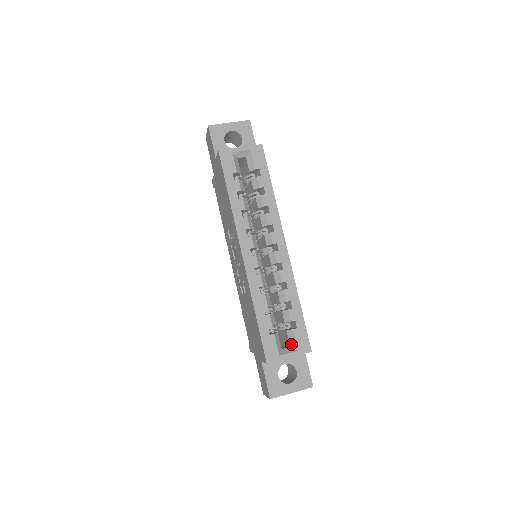
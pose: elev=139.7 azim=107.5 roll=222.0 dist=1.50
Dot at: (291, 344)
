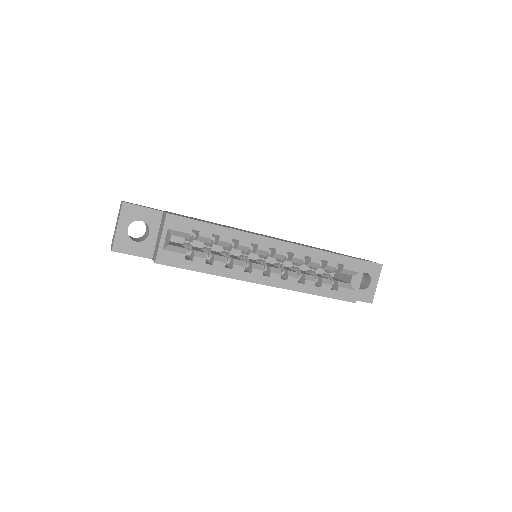
Dot at: (351, 275)
